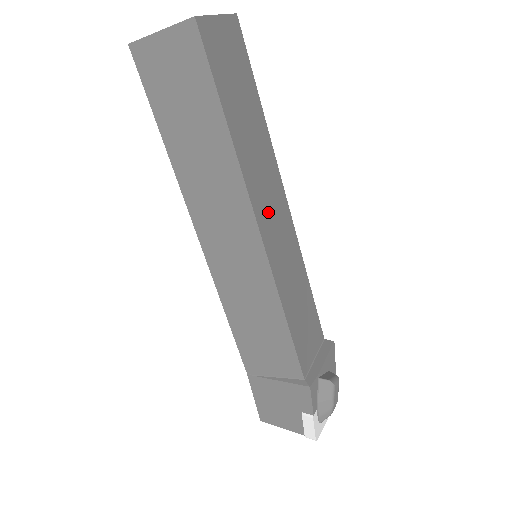
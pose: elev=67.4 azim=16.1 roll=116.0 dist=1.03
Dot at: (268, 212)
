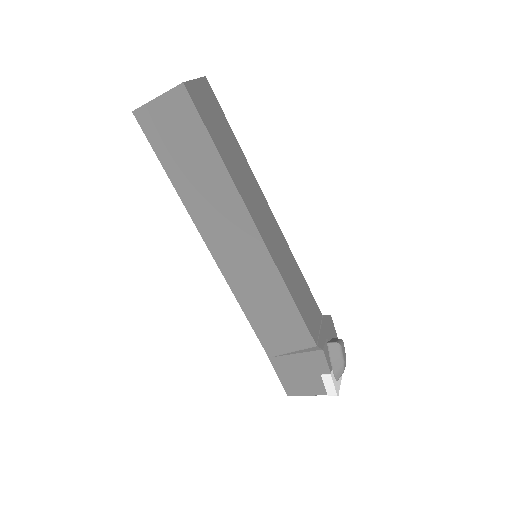
Dot at: (260, 217)
